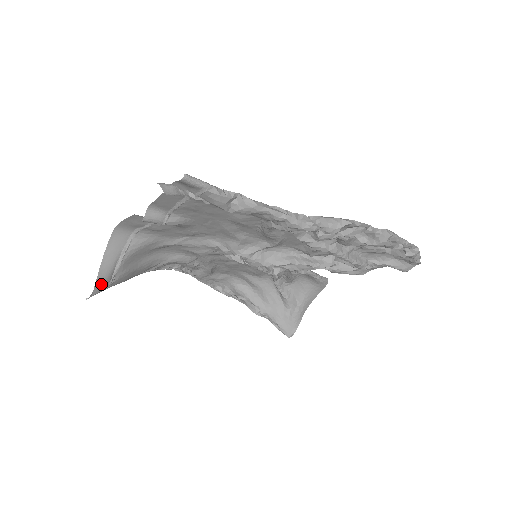
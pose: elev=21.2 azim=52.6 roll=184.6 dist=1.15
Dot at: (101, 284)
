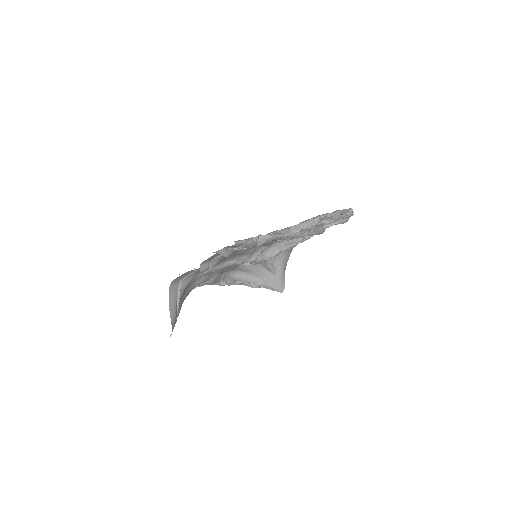
Dot at: (174, 322)
